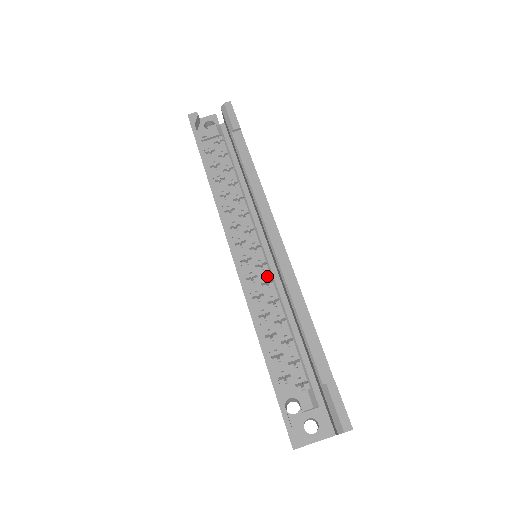
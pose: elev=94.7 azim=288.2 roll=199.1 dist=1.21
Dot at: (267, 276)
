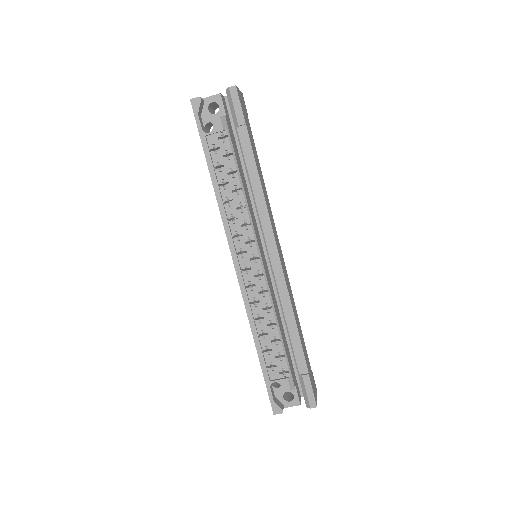
Dot at: (263, 286)
